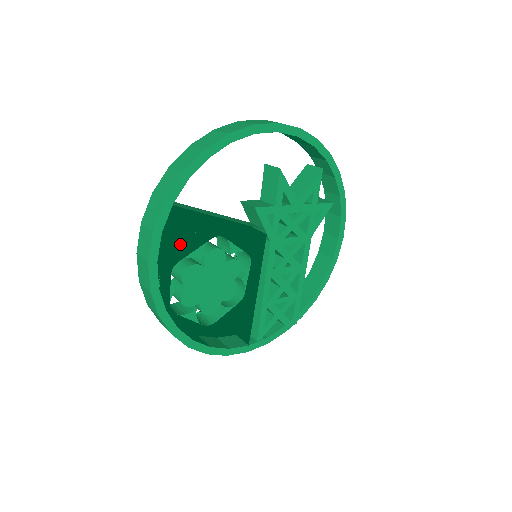
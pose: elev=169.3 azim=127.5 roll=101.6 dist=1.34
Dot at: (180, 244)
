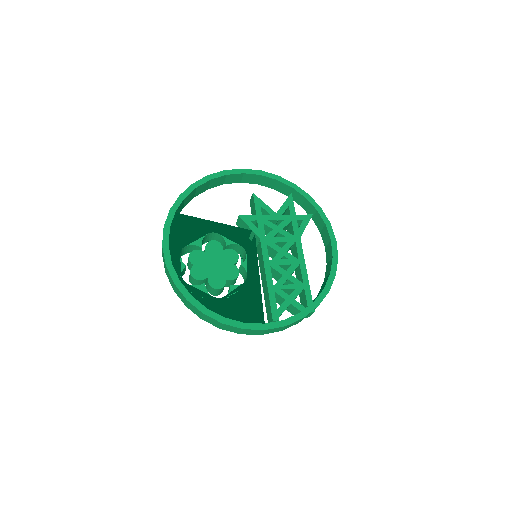
Dot at: occluded
